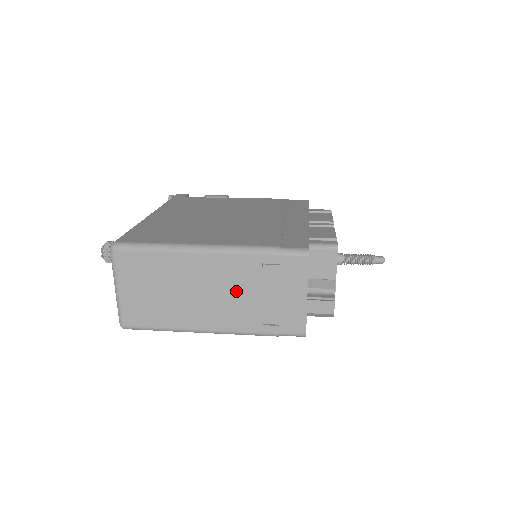
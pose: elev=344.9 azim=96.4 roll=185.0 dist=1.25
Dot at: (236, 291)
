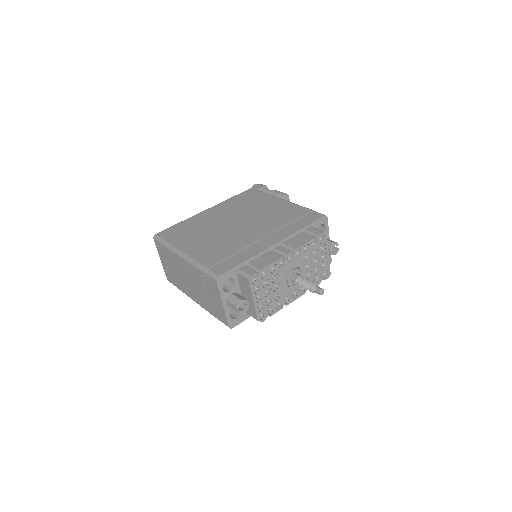
Dot at: (197, 285)
